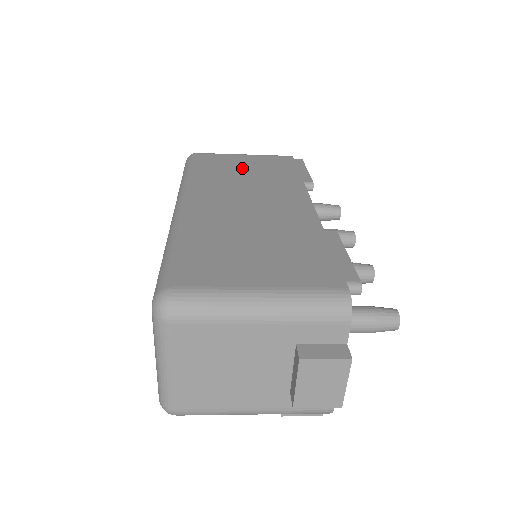
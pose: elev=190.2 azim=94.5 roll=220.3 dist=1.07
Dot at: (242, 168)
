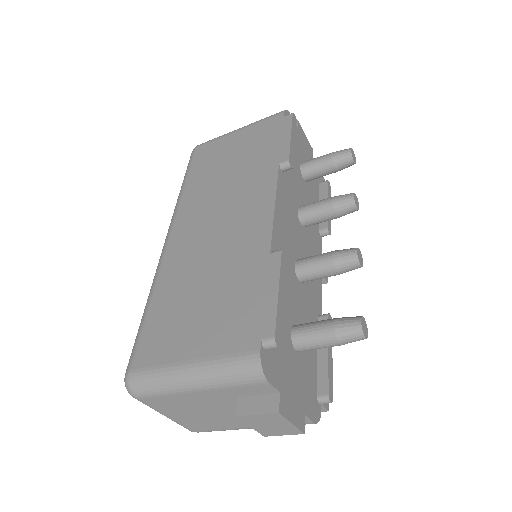
Dot at: (228, 160)
